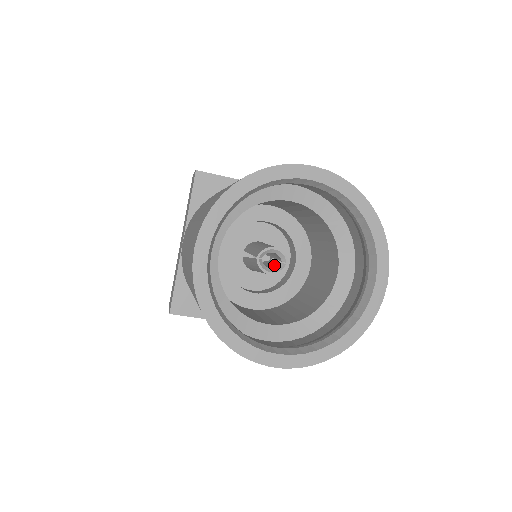
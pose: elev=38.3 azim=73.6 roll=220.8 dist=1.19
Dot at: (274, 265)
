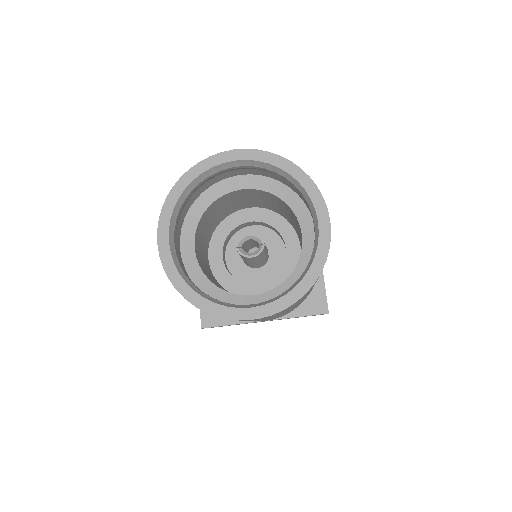
Dot at: occluded
